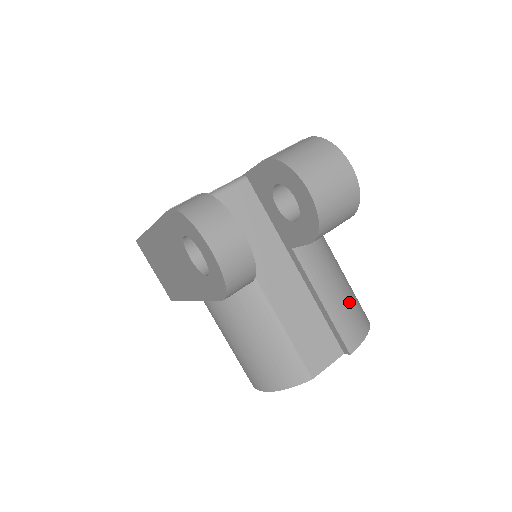
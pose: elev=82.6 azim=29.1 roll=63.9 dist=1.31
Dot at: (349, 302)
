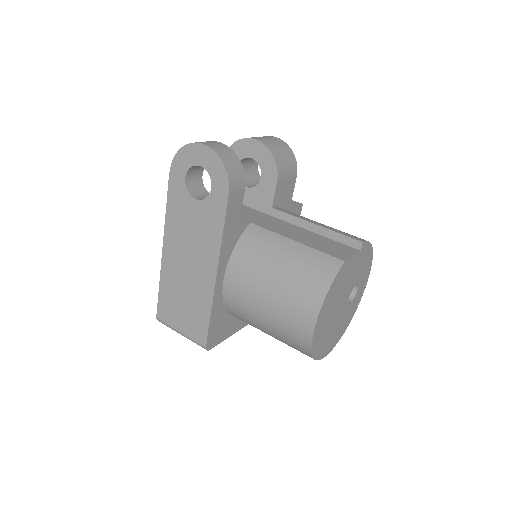
Dot at: occluded
